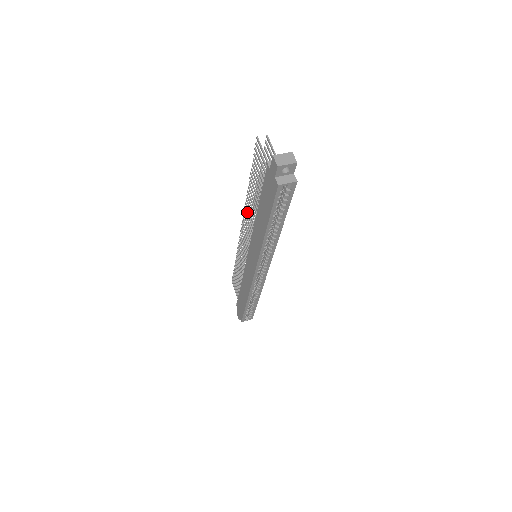
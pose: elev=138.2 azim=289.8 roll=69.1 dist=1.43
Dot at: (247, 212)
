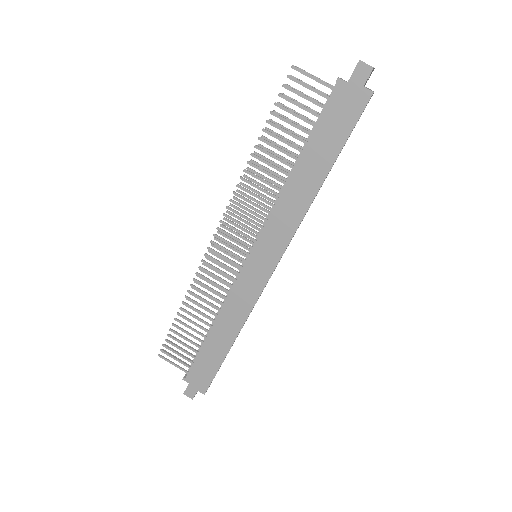
Dot at: (243, 196)
